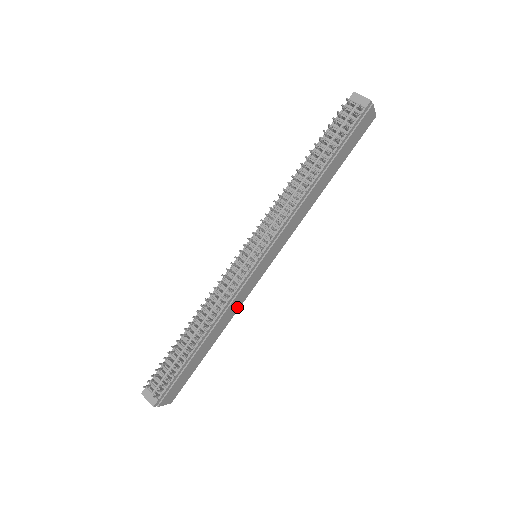
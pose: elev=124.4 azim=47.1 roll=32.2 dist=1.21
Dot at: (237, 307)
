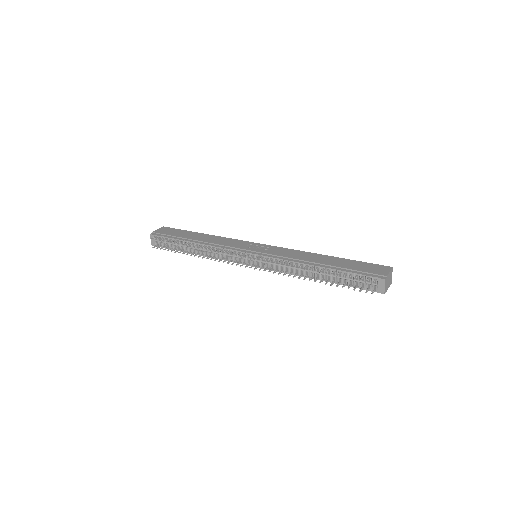
Dot at: occluded
